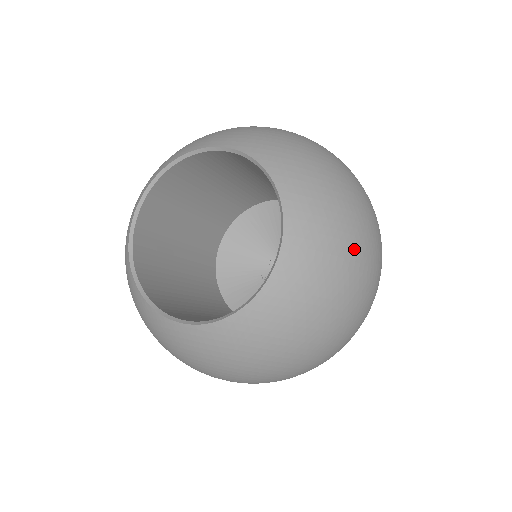
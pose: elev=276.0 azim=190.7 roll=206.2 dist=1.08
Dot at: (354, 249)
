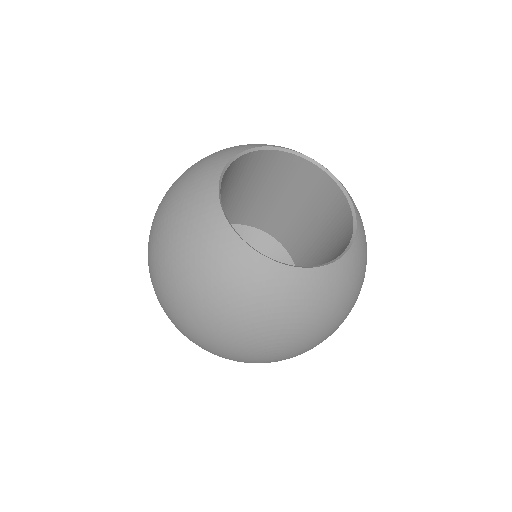
Dot at: occluded
